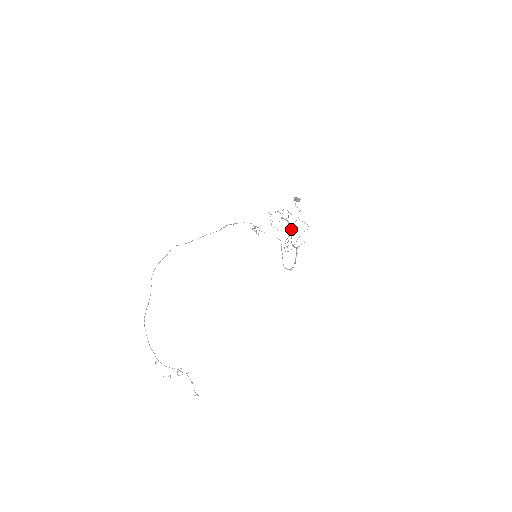
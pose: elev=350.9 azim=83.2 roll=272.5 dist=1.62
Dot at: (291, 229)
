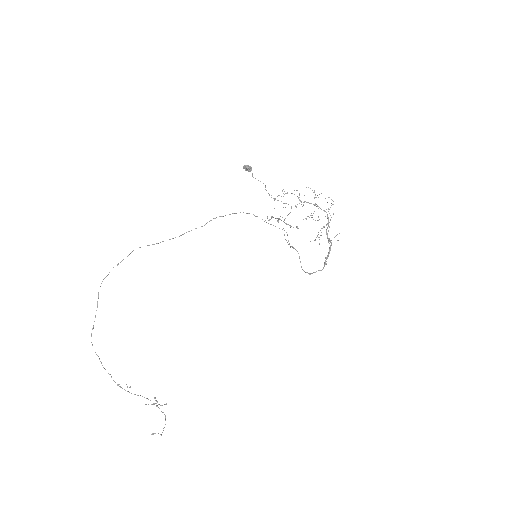
Dot at: occluded
